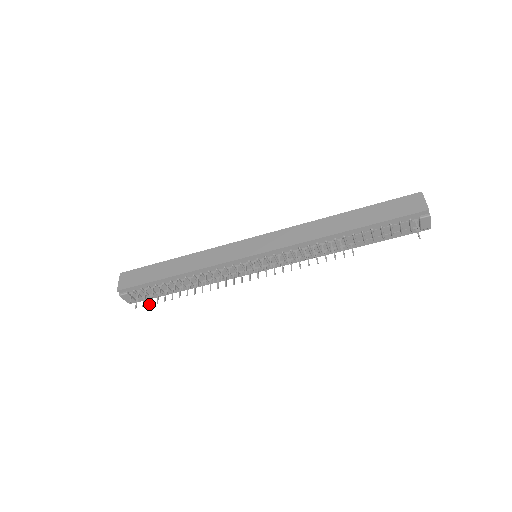
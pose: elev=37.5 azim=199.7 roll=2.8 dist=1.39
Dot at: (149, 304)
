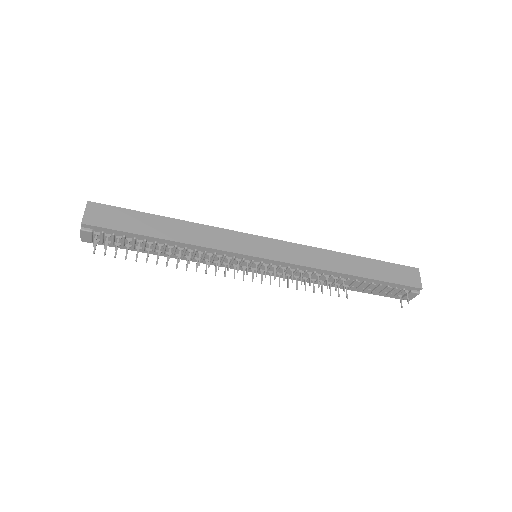
Dot at: occluded
